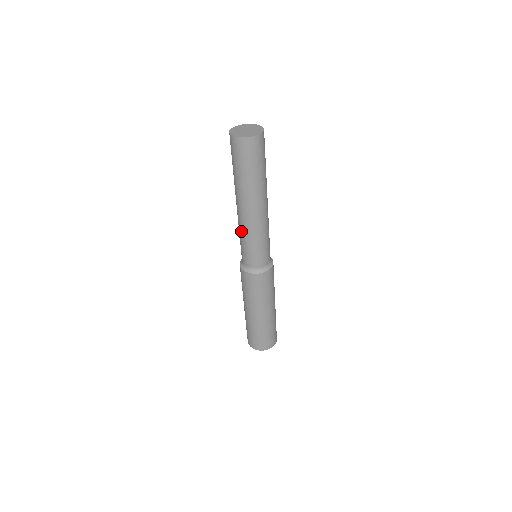
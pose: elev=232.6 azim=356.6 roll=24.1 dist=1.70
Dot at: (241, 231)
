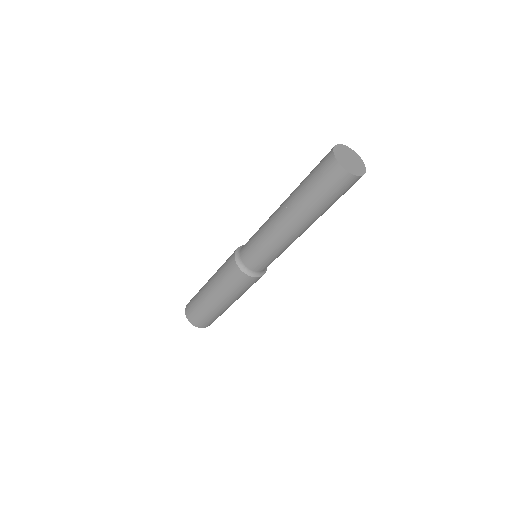
Dot at: (274, 245)
